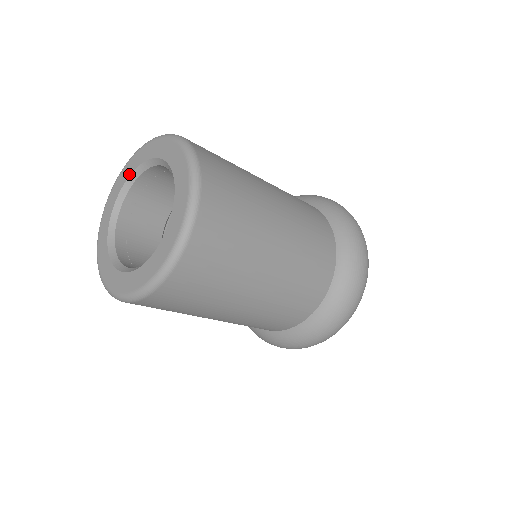
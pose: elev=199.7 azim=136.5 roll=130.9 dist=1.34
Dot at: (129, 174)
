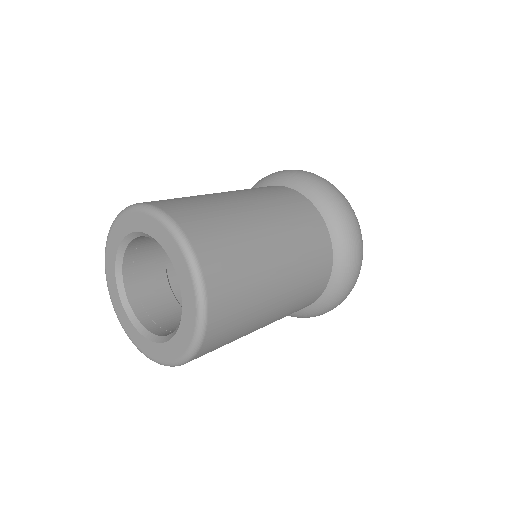
Dot at: (125, 234)
